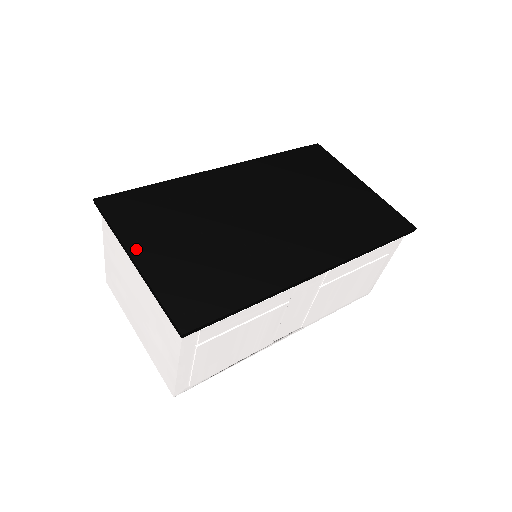
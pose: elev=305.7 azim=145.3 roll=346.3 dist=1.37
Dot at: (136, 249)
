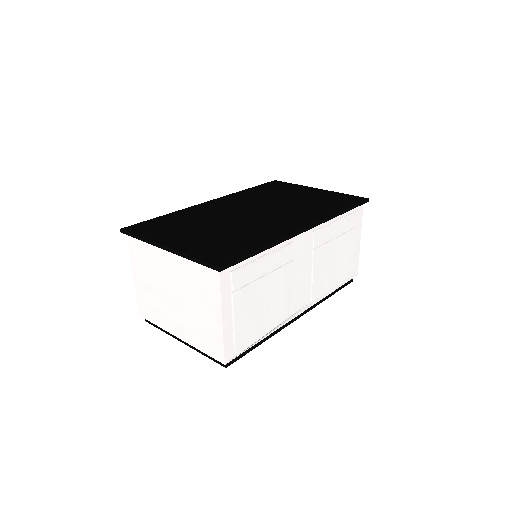
Dot at: (164, 242)
